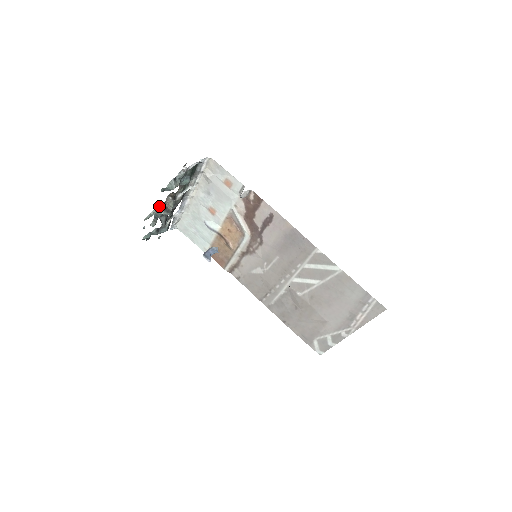
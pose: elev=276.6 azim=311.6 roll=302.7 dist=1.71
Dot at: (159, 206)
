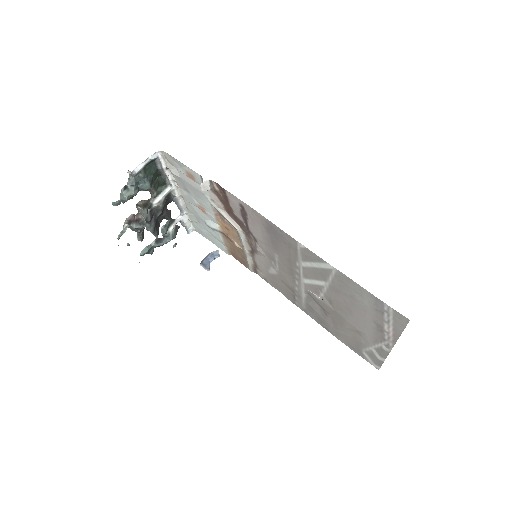
Dot at: (128, 220)
